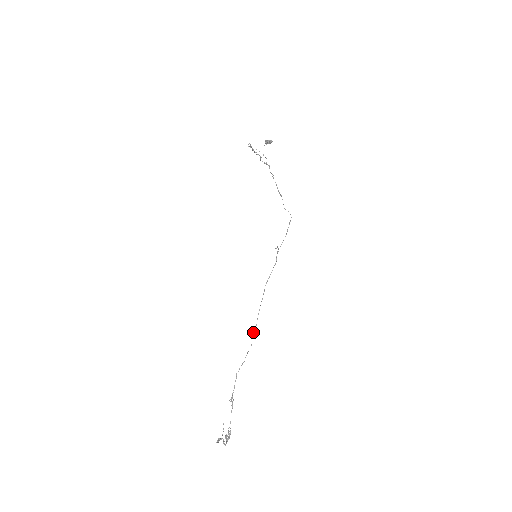
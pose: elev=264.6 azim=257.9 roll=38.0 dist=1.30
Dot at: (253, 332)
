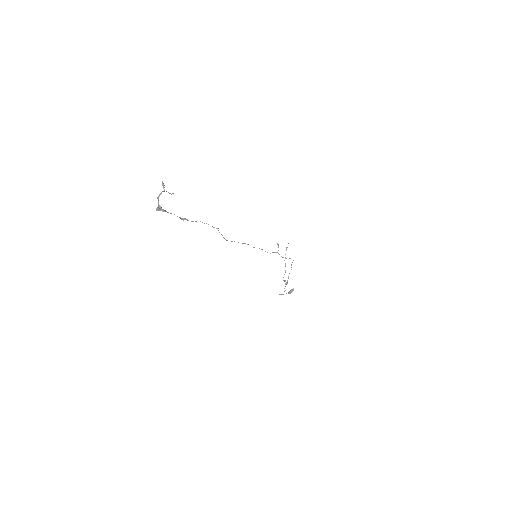
Dot at: occluded
